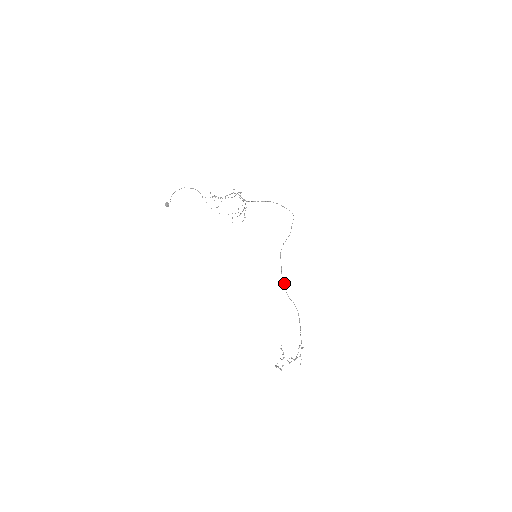
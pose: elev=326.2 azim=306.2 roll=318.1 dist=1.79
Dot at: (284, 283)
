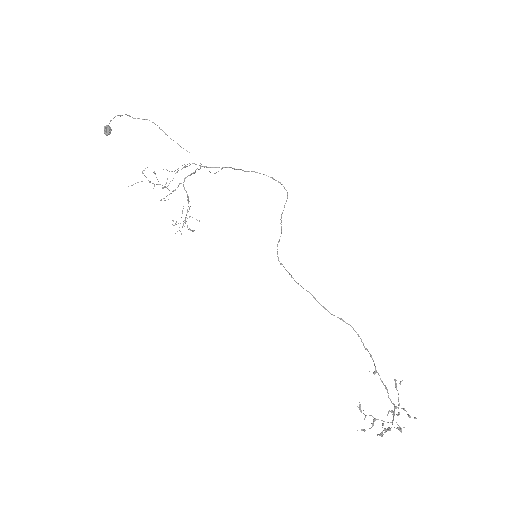
Dot at: (311, 294)
